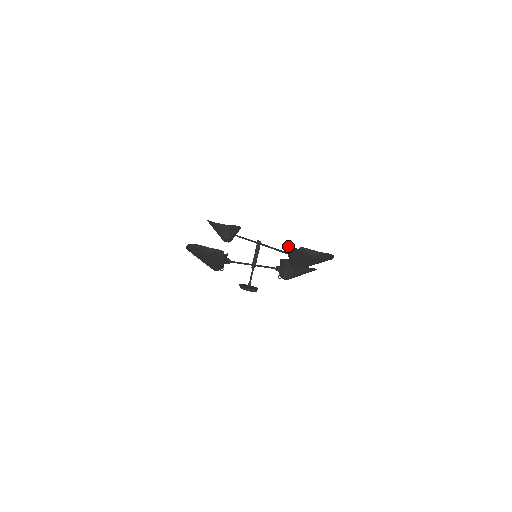
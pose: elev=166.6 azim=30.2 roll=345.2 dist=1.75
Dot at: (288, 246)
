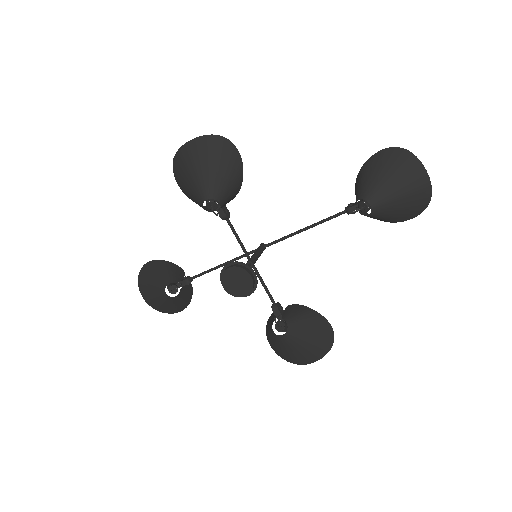
Dot at: (369, 158)
